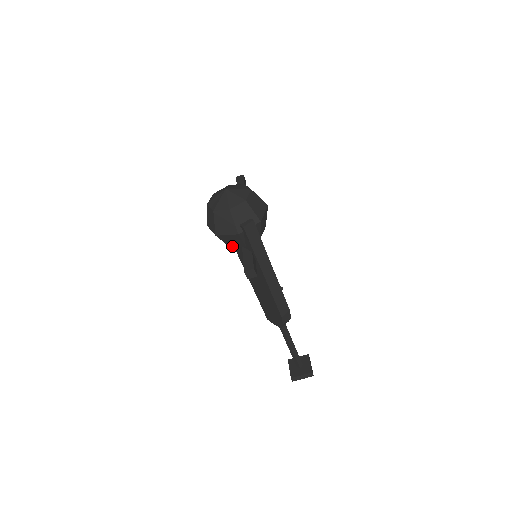
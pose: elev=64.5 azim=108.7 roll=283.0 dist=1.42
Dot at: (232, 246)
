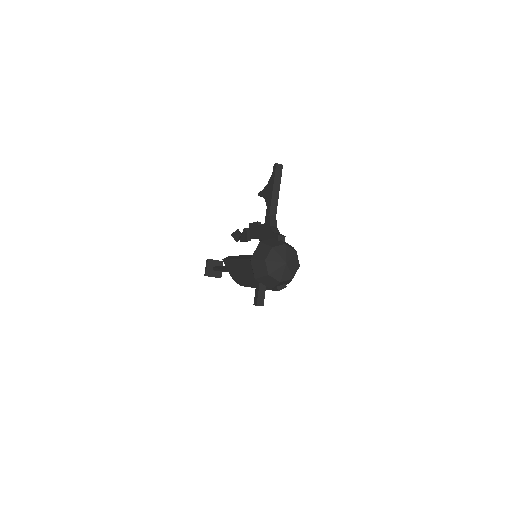
Dot at: occluded
